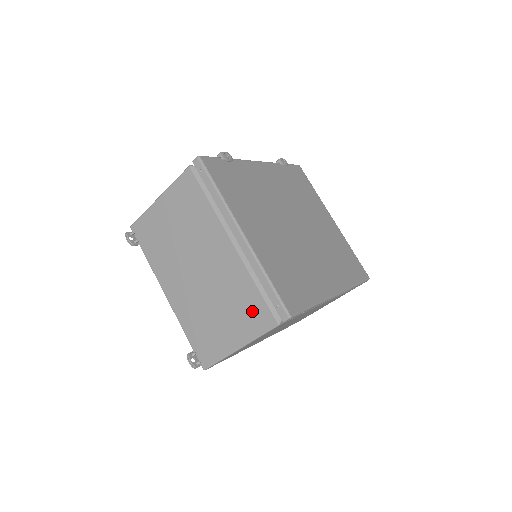
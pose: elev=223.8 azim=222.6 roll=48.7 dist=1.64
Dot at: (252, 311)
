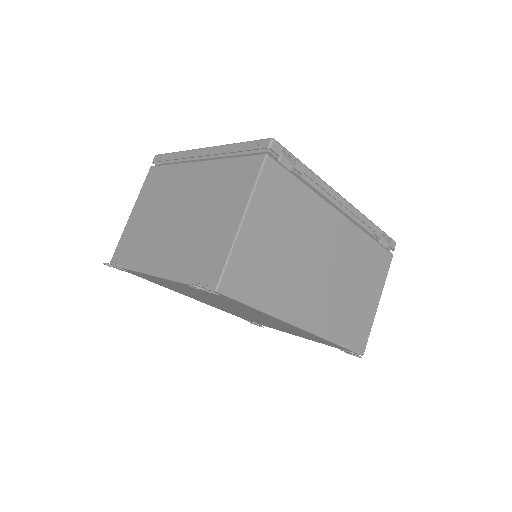
Dot at: (238, 177)
